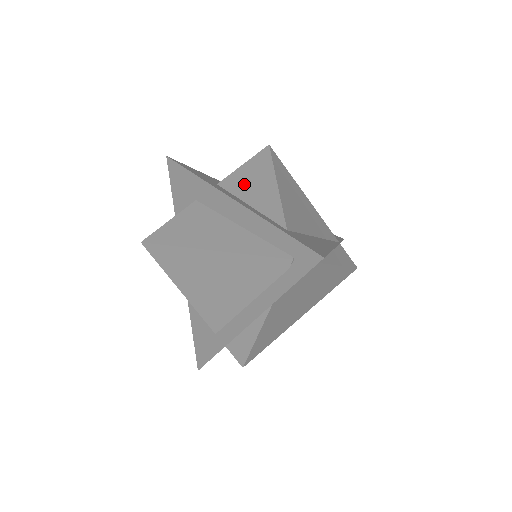
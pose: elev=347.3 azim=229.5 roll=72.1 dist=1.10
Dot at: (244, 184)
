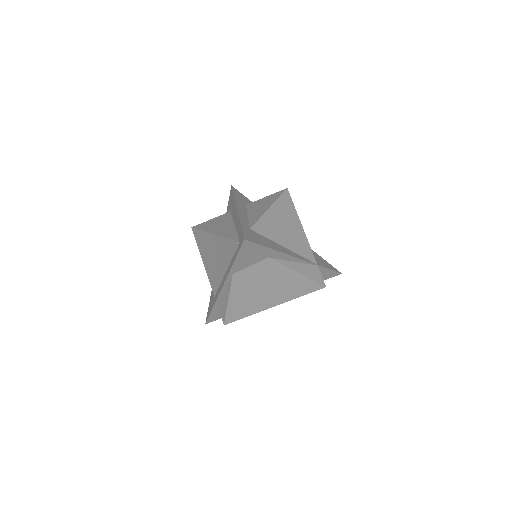
Dot at: (256, 206)
